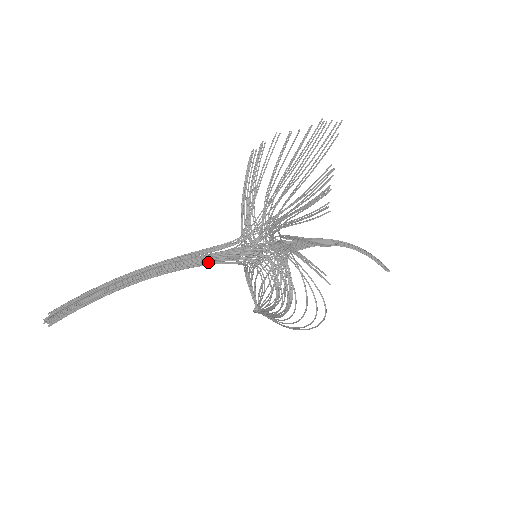
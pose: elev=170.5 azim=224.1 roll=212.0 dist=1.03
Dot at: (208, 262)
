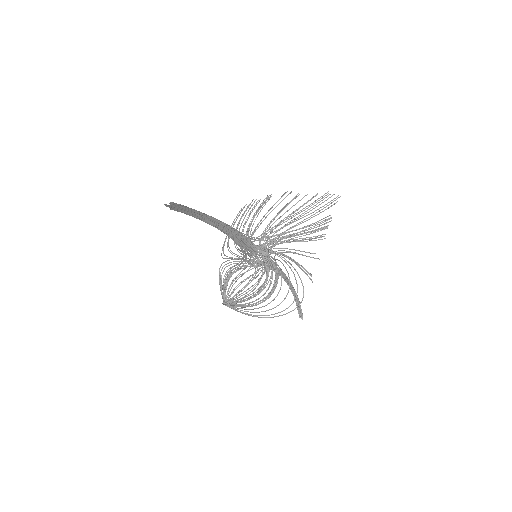
Dot at: (240, 239)
